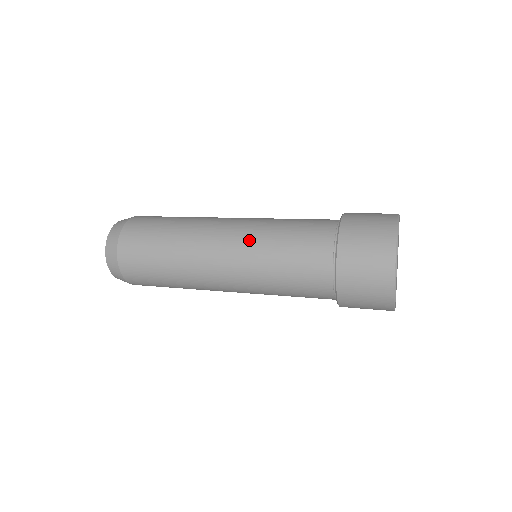
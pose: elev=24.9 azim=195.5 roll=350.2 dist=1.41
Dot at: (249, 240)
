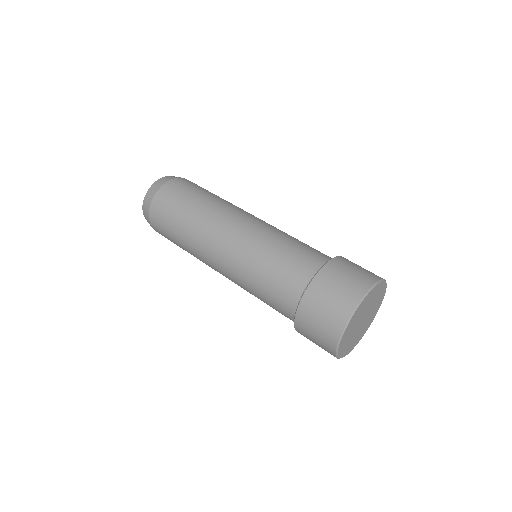
Dot at: (271, 226)
